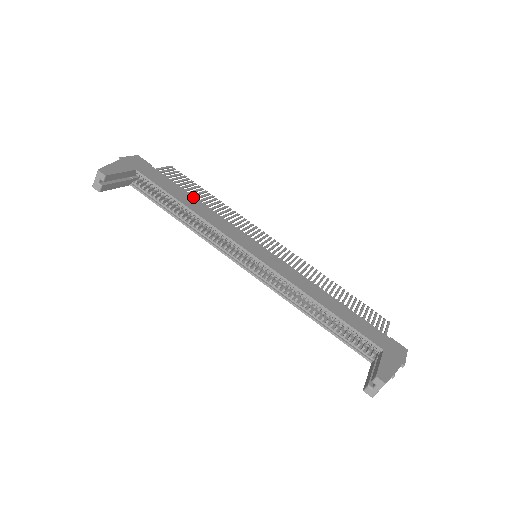
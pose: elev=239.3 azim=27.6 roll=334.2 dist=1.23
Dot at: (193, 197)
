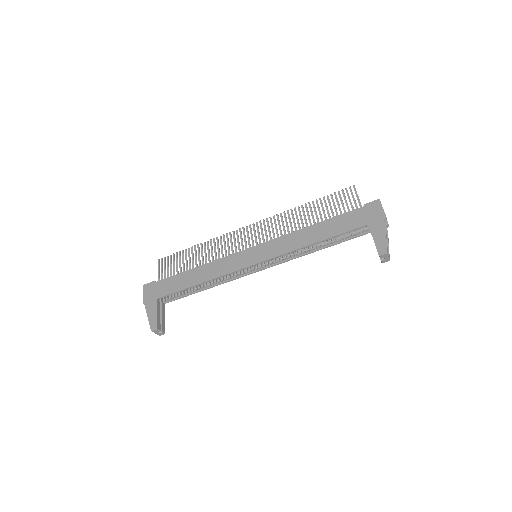
Dot at: (192, 270)
